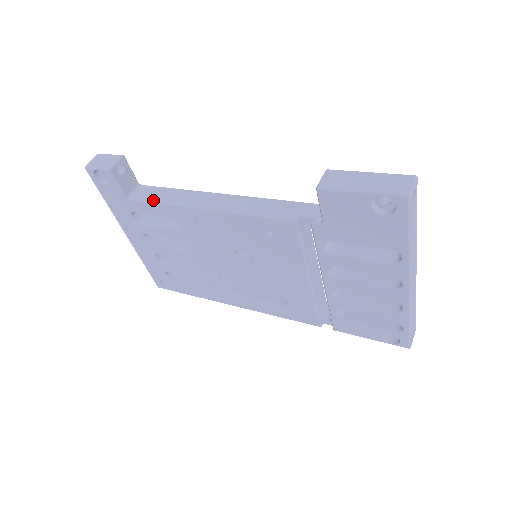
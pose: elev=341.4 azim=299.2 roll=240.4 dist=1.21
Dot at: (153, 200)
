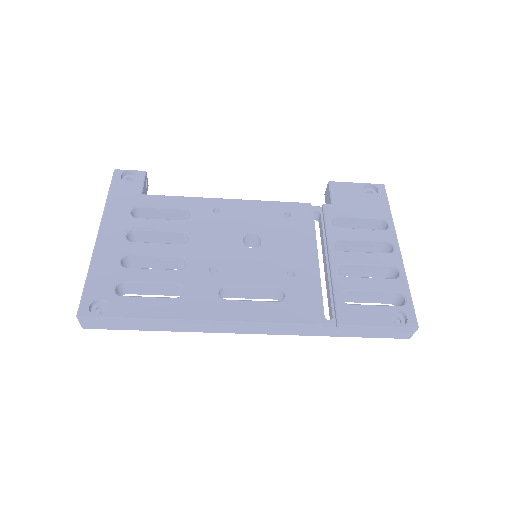
Dot at: (173, 196)
